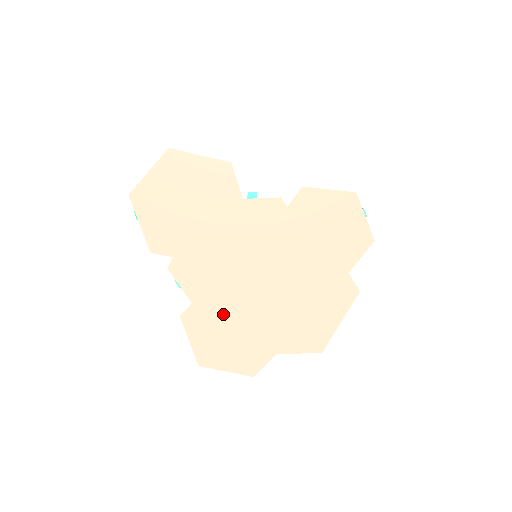
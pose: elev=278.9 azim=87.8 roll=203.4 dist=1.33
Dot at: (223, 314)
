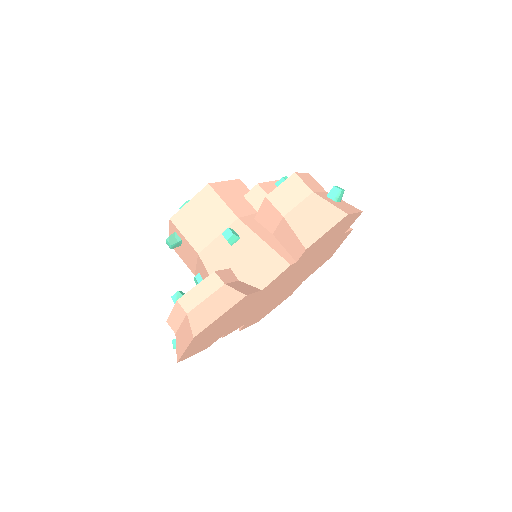
Dot at: occluded
